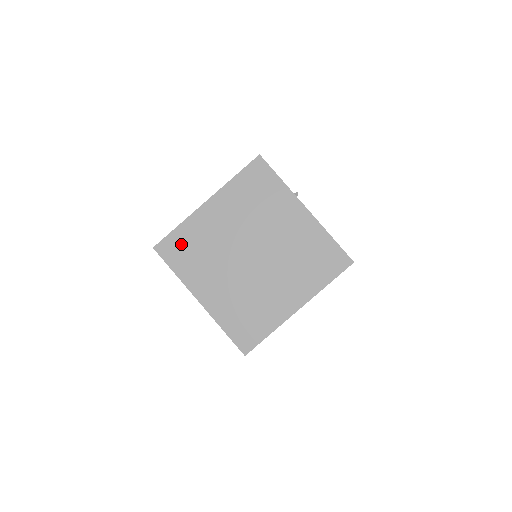
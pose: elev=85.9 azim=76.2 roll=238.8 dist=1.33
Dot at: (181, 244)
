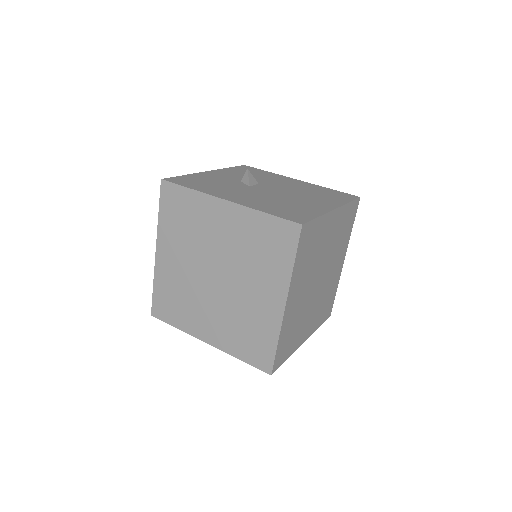
Dot at: (165, 300)
